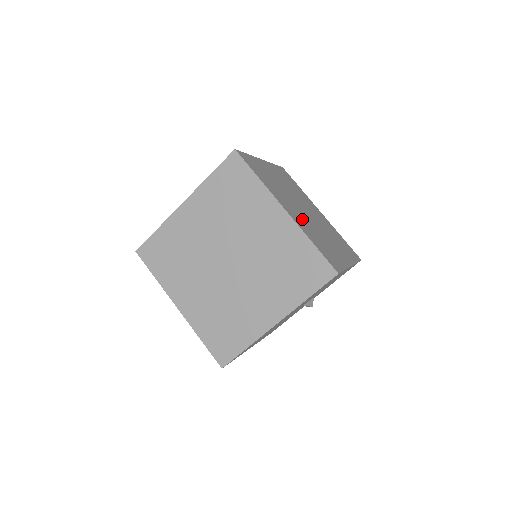
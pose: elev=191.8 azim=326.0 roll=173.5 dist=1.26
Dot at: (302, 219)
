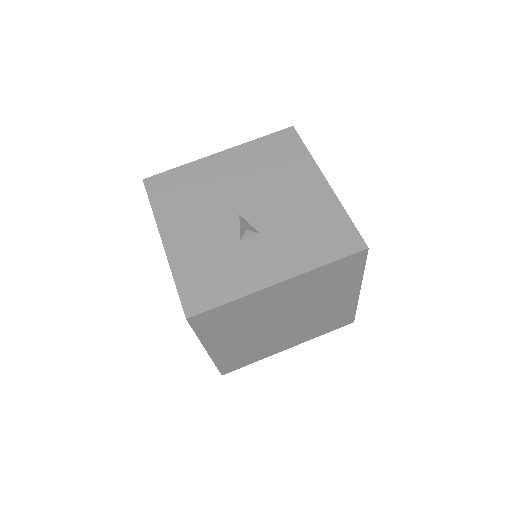
Dot at: occluded
